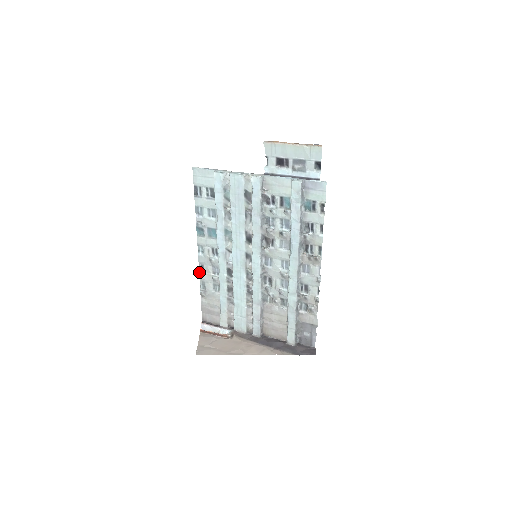
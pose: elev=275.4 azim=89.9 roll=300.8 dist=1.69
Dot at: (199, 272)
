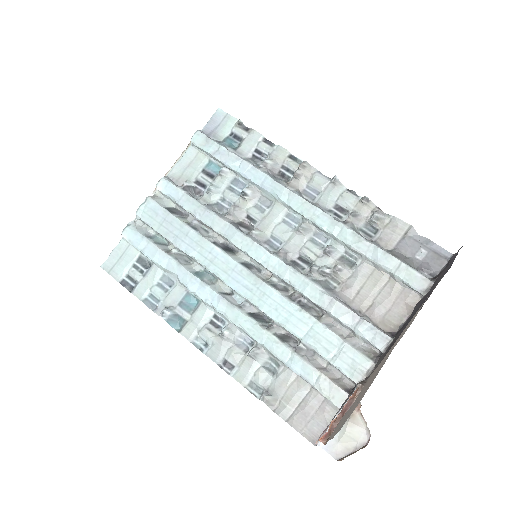
Dot at: (231, 376)
